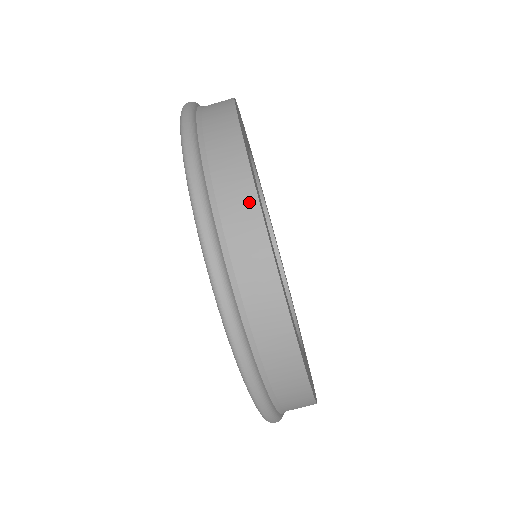
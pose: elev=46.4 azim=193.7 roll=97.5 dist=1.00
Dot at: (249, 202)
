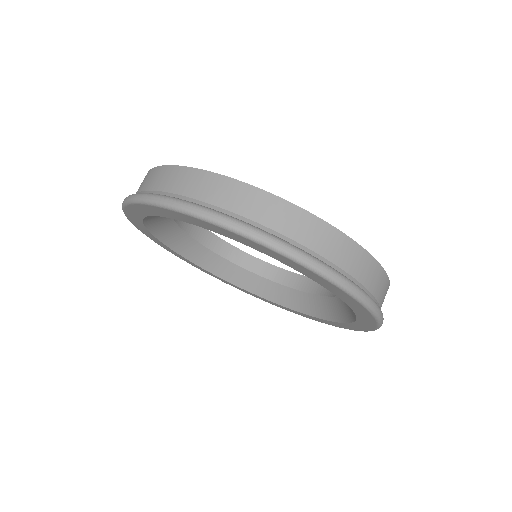
Dot at: (230, 185)
